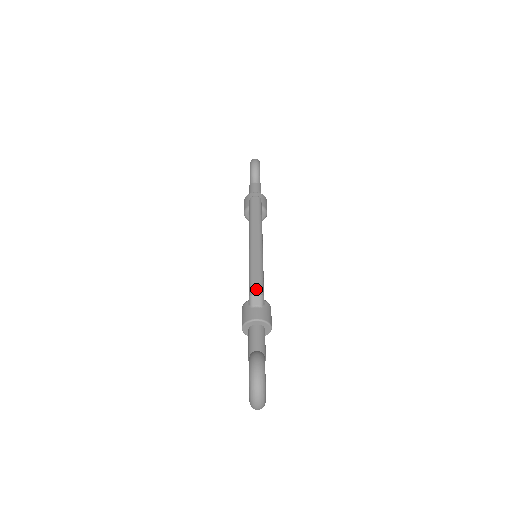
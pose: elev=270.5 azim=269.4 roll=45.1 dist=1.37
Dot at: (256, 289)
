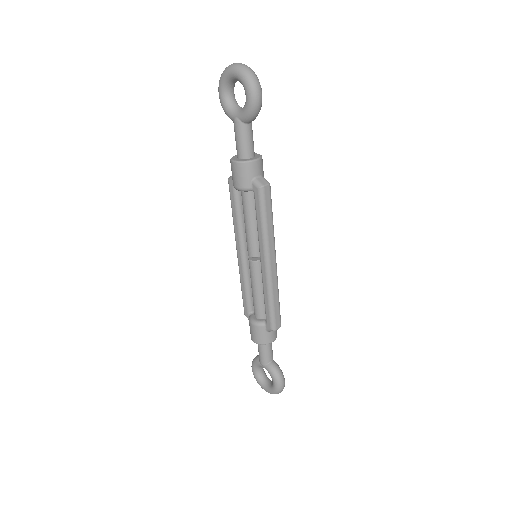
Dot at: occluded
